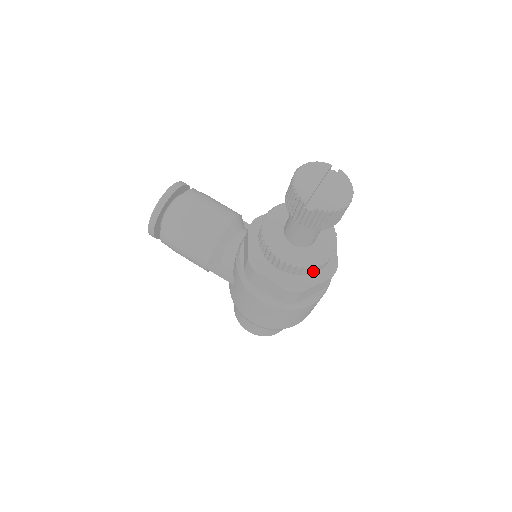
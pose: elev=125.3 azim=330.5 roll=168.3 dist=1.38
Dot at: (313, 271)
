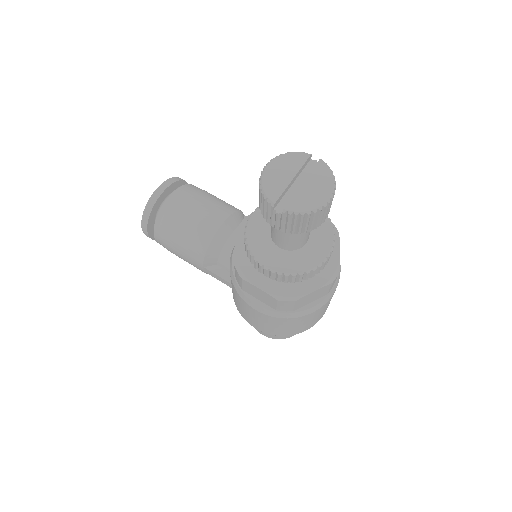
Dot at: (305, 277)
